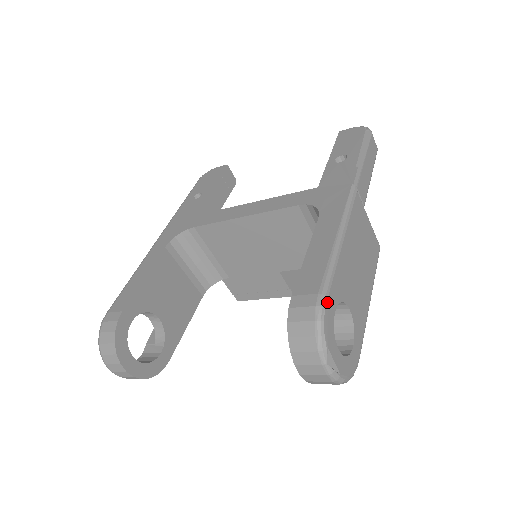
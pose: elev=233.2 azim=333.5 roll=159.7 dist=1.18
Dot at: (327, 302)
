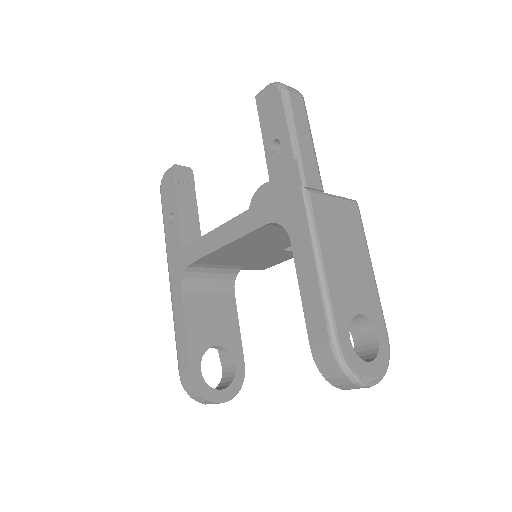
Dot at: (340, 344)
